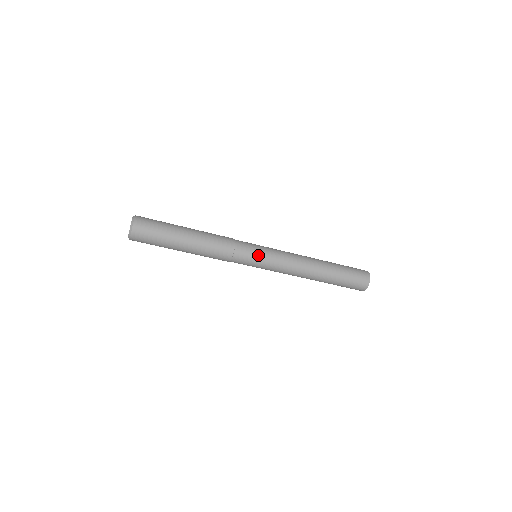
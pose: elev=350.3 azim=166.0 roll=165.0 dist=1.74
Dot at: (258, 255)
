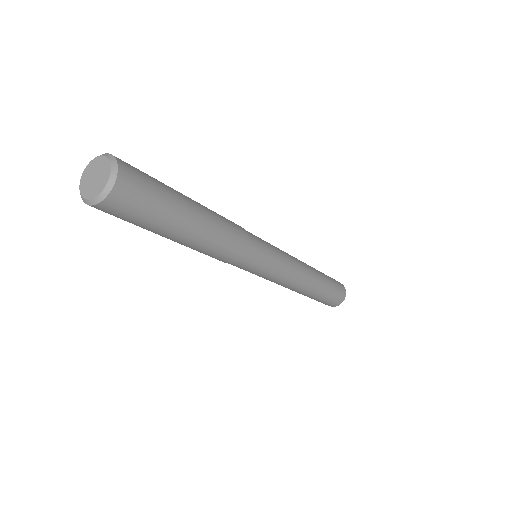
Dot at: (267, 263)
